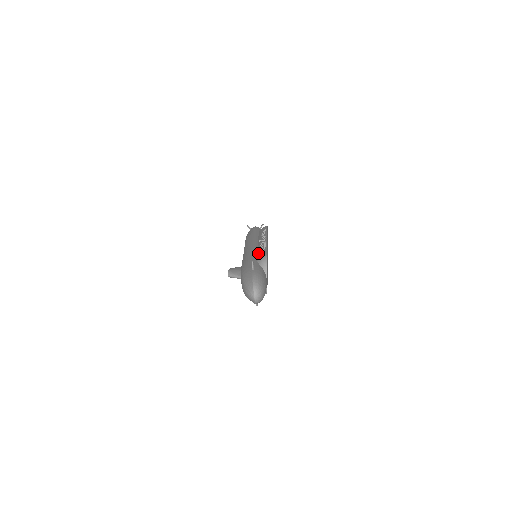
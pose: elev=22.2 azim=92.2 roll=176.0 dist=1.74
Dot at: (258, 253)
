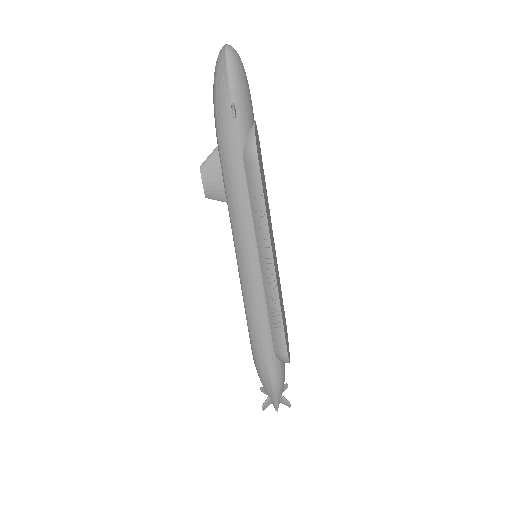
Dot at: occluded
